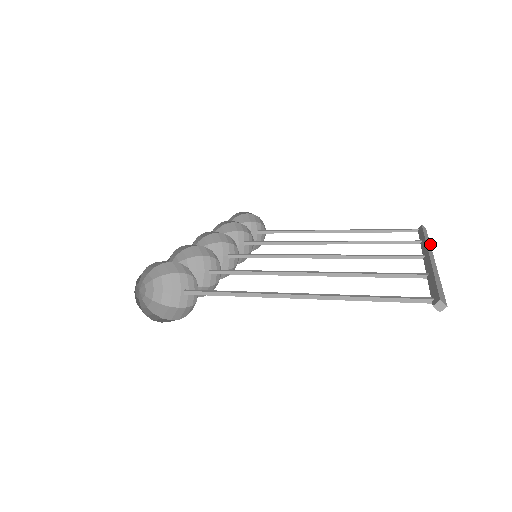
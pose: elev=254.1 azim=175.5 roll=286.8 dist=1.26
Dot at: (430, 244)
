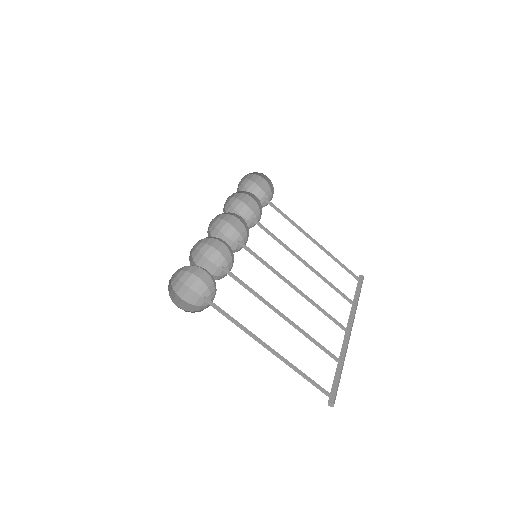
Dot at: occluded
